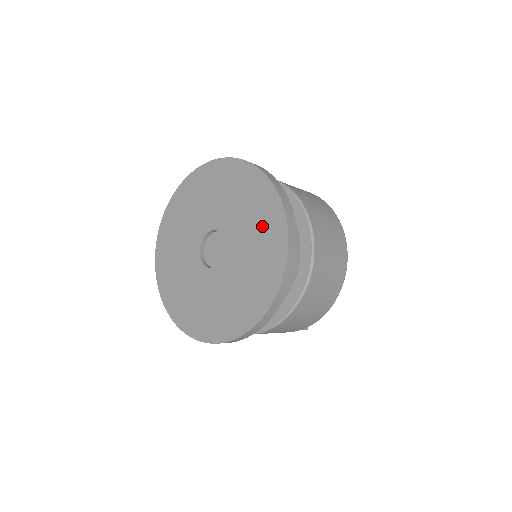
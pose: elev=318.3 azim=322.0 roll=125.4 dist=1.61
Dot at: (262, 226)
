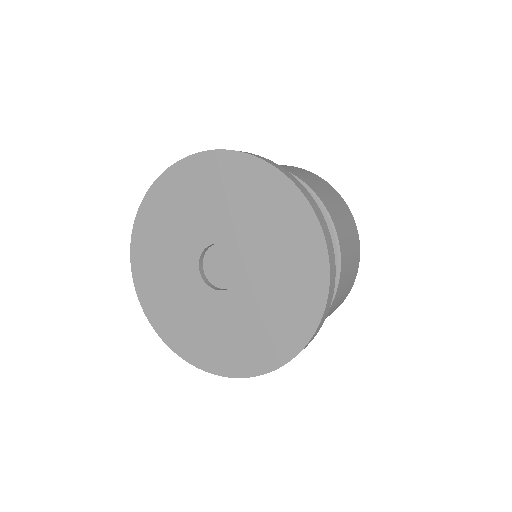
Dot at: (276, 218)
